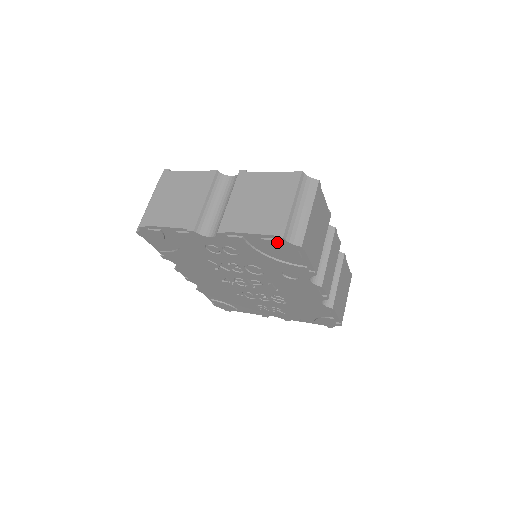
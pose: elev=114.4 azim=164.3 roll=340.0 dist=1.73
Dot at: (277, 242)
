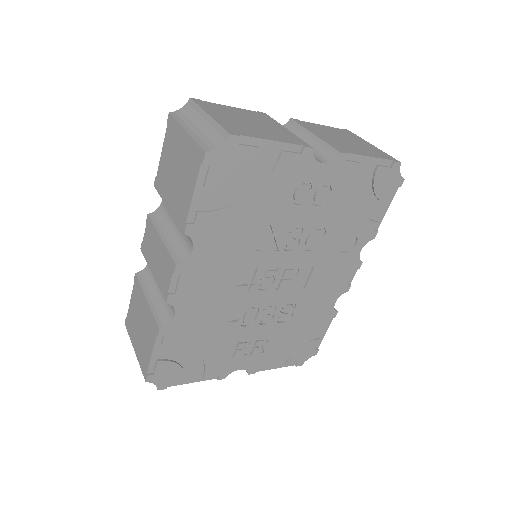
Dot at: (389, 171)
